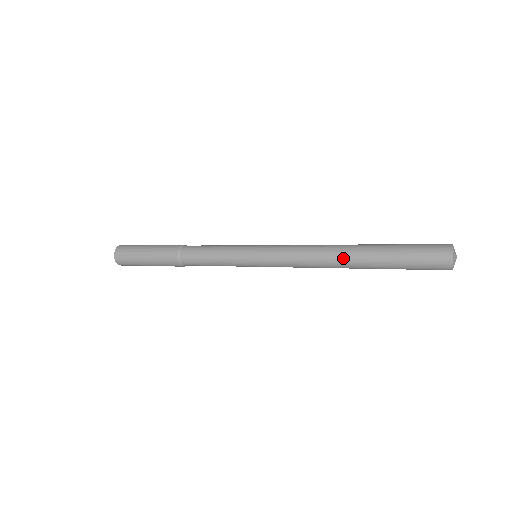
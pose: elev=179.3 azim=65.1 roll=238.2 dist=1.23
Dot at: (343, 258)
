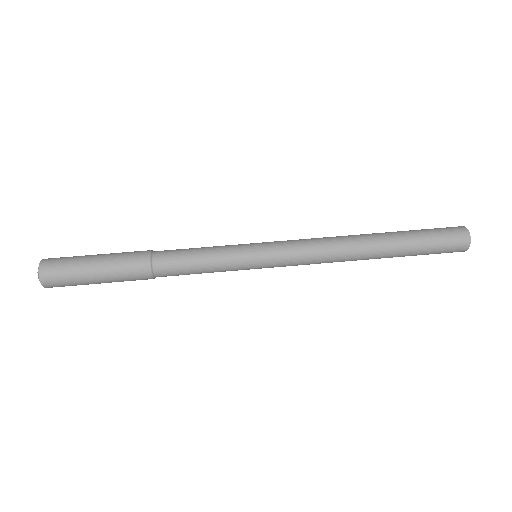
Dot at: (365, 258)
